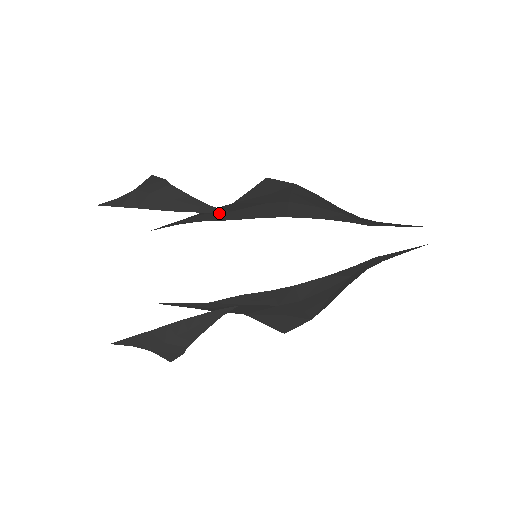
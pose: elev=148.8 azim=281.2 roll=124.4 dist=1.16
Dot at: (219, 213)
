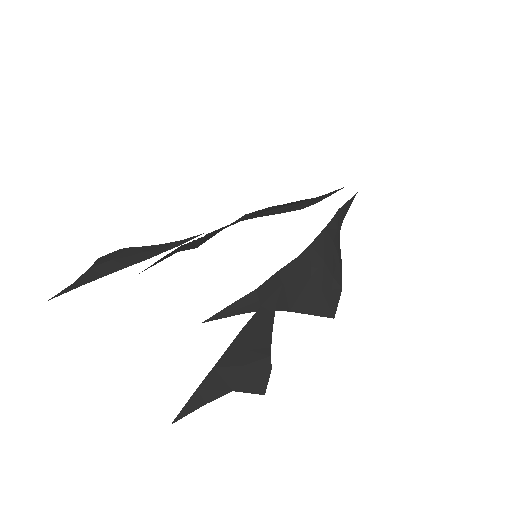
Dot at: (197, 239)
